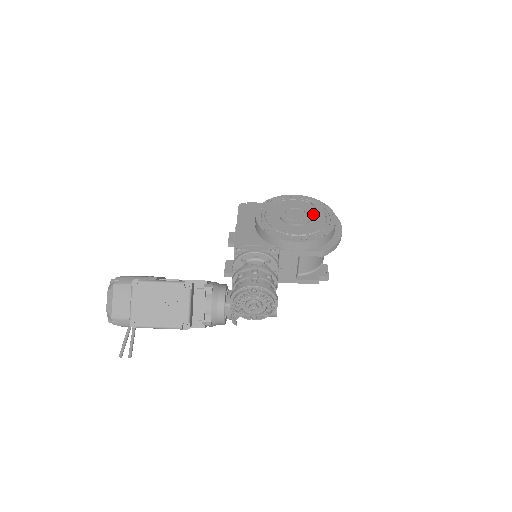
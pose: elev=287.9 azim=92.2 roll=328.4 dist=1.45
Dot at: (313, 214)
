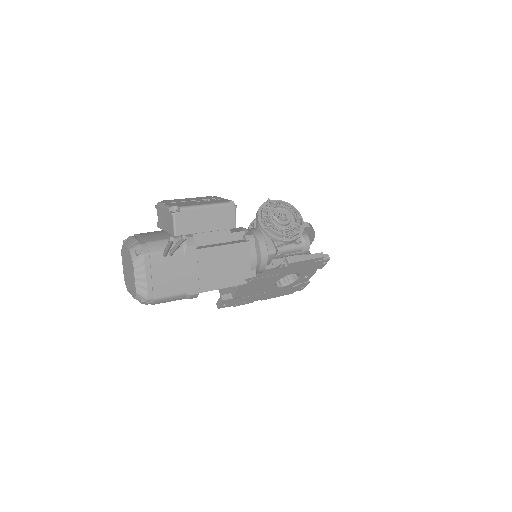
Dot at: occluded
